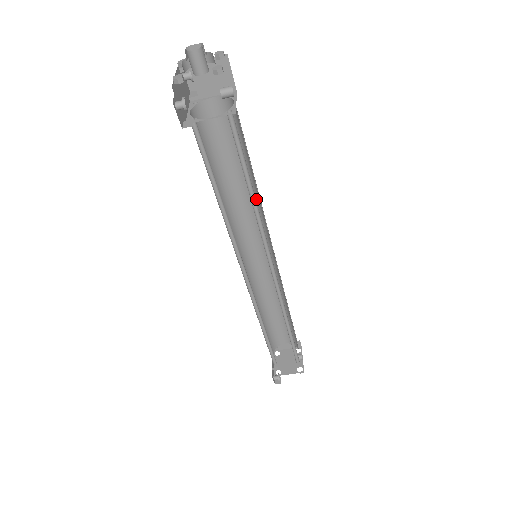
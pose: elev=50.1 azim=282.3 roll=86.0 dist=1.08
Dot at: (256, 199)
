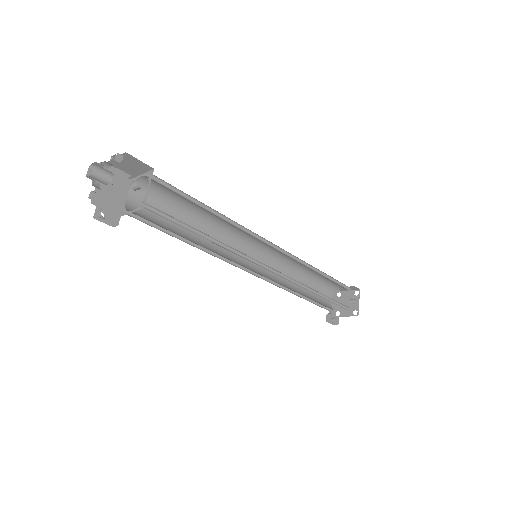
Dot at: occluded
